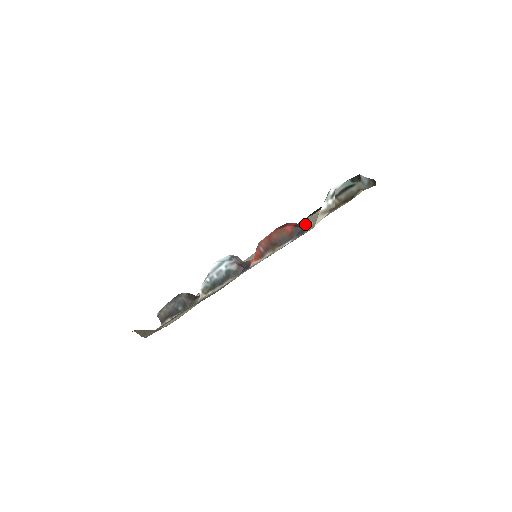
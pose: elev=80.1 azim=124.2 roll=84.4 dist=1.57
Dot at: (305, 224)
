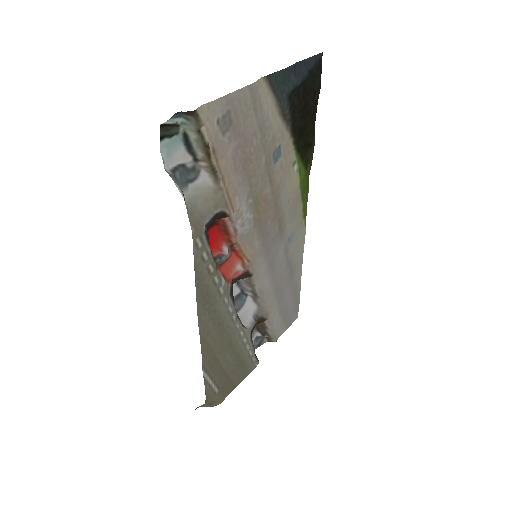
Dot at: (262, 184)
